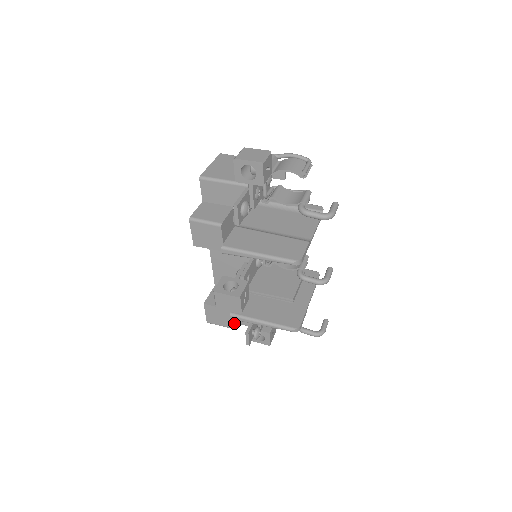
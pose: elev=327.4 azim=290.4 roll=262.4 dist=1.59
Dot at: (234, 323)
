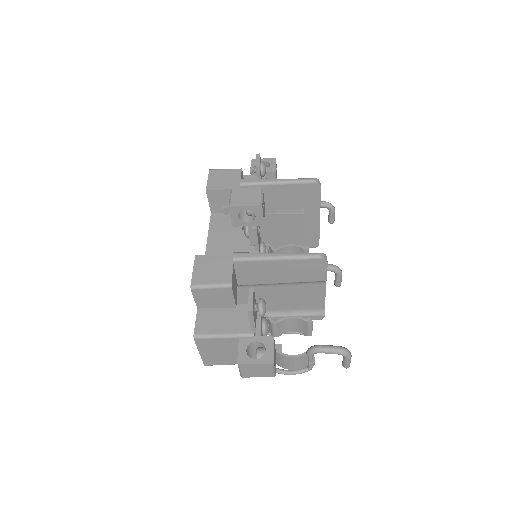
Dot at: (232, 282)
